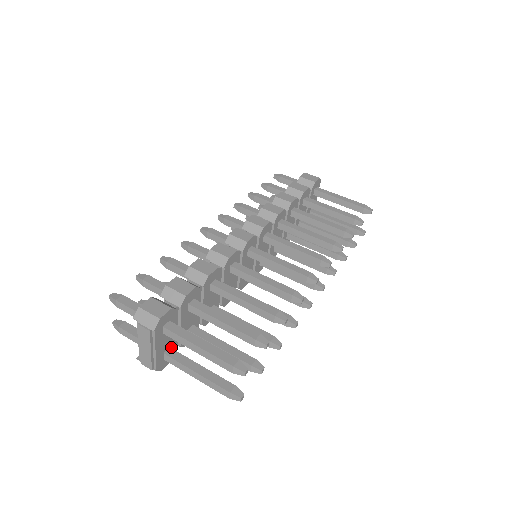
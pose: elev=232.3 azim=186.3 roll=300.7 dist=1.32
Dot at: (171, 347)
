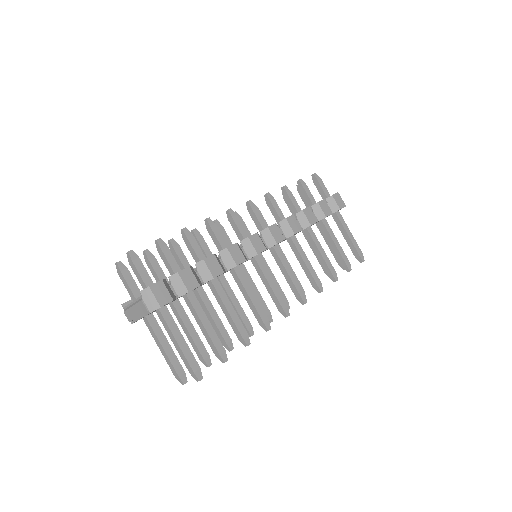
Dot at: occluded
